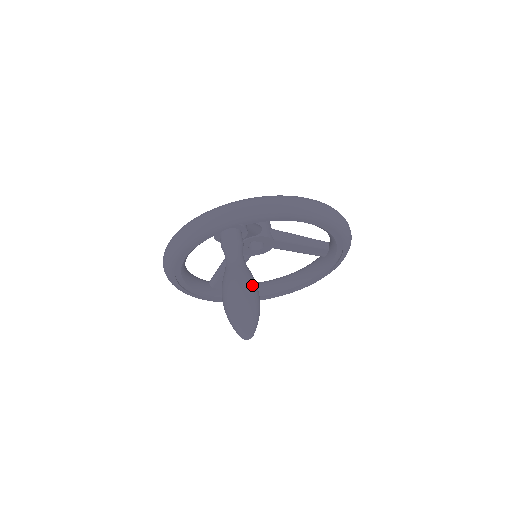
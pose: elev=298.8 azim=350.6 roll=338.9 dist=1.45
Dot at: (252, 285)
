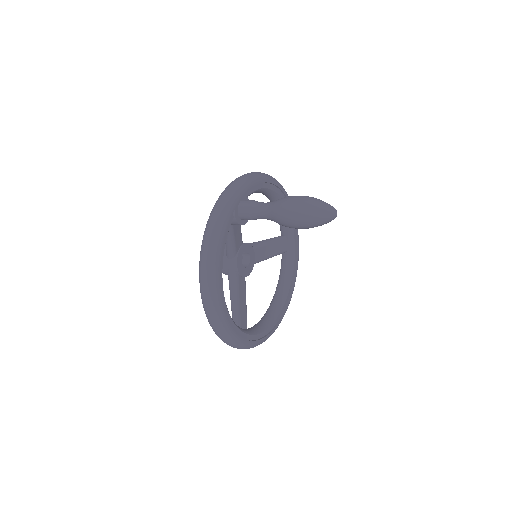
Dot at: occluded
